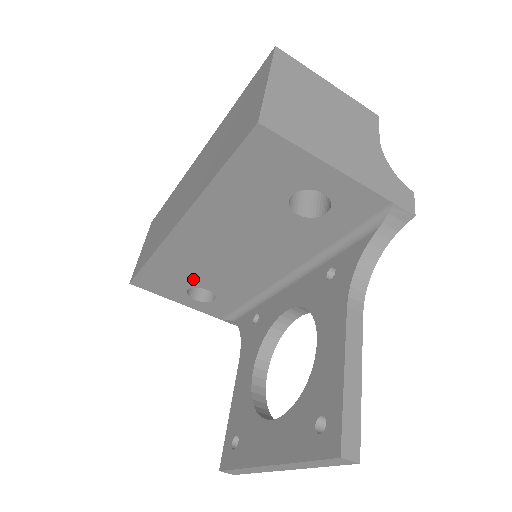
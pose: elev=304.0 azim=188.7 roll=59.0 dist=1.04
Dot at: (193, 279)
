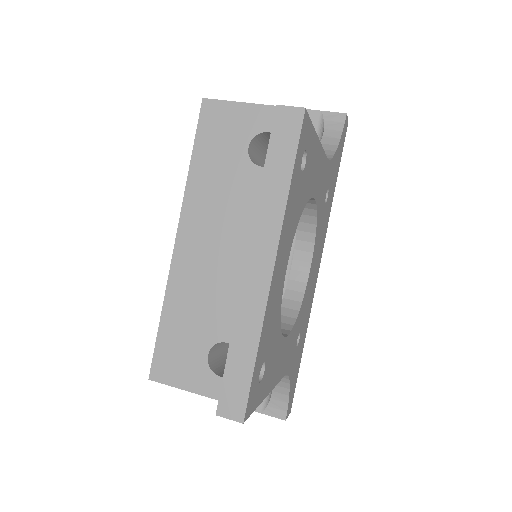
Dot at: (208, 328)
